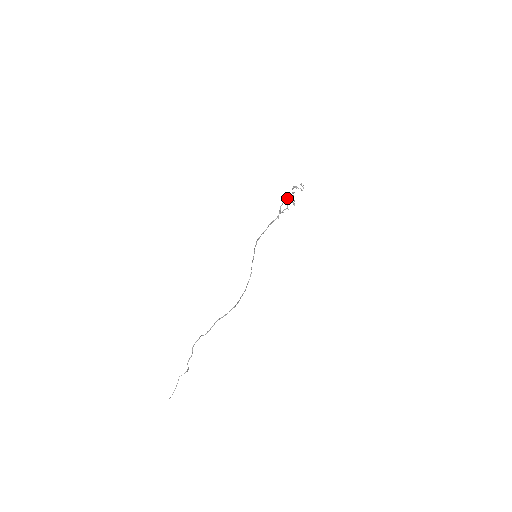
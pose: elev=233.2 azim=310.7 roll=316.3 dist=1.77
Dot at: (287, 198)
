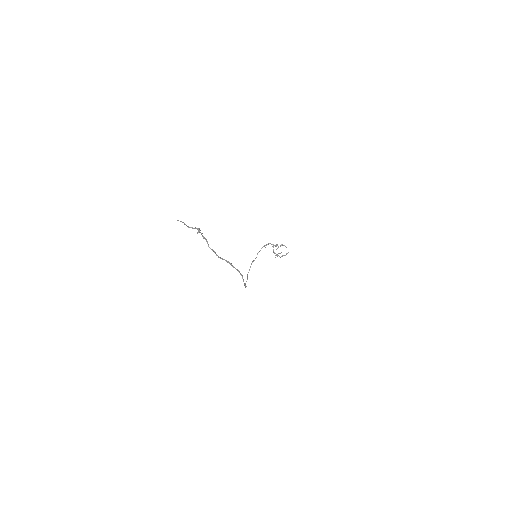
Dot at: (277, 245)
